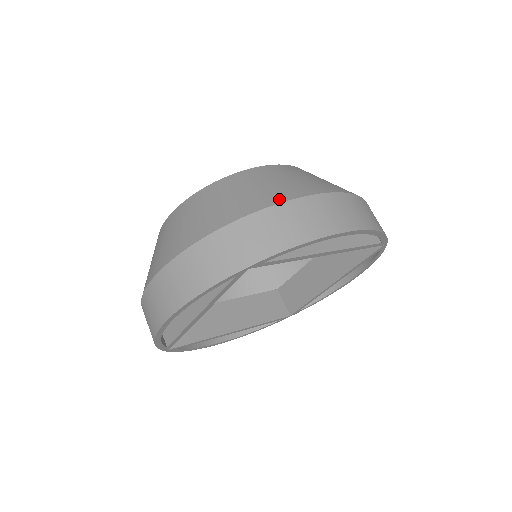
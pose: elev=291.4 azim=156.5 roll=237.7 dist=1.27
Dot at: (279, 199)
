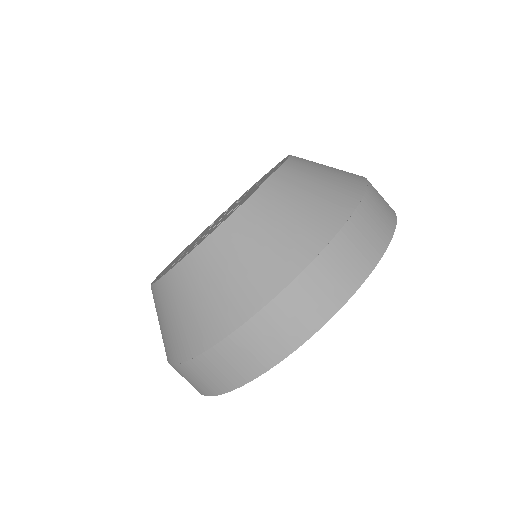
Dot at: (199, 347)
